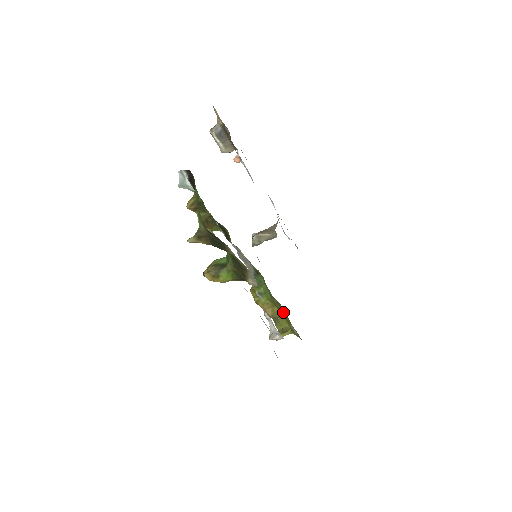
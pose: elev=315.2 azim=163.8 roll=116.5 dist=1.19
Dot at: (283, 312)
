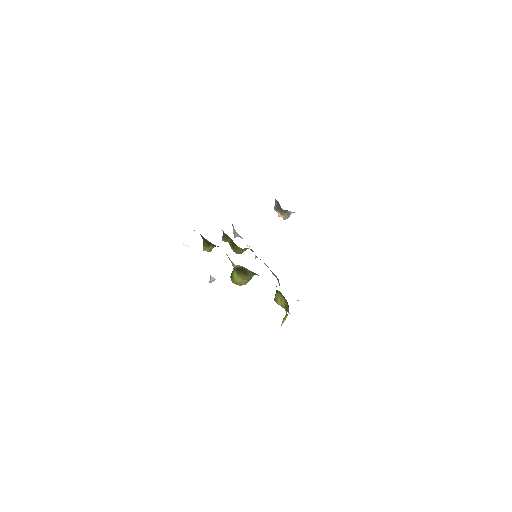
Dot at: occluded
